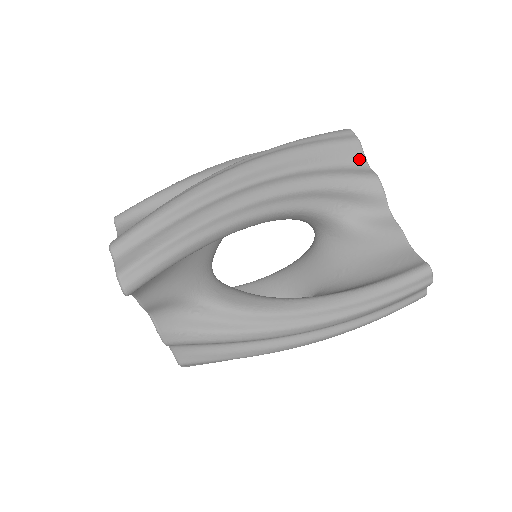
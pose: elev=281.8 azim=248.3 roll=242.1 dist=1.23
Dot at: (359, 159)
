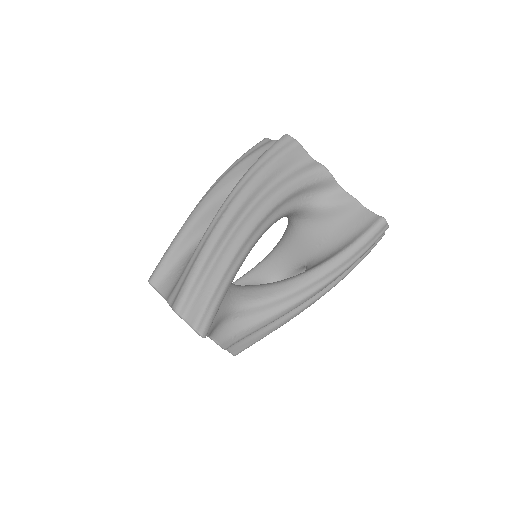
Dot at: (304, 157)
